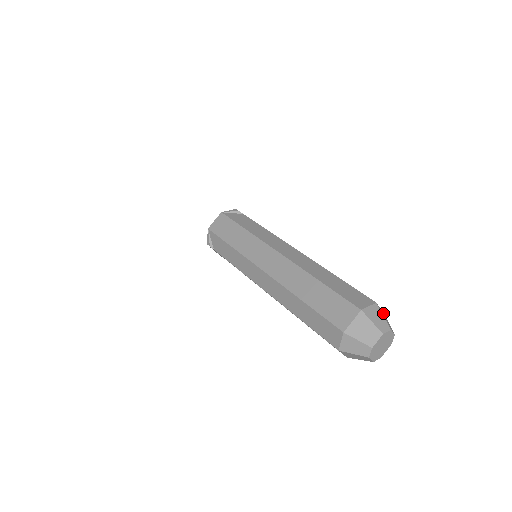
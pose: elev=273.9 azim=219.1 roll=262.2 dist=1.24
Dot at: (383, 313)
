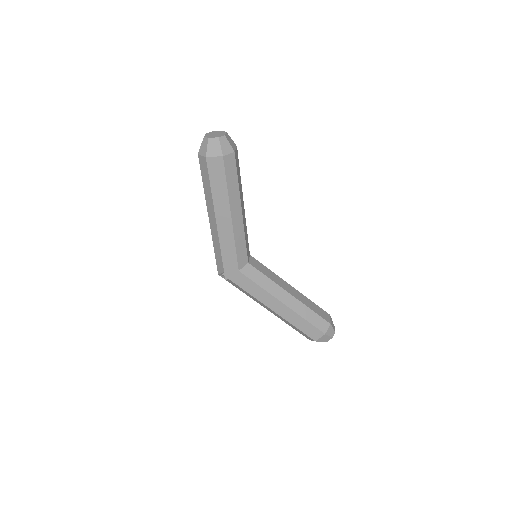
Dot at: occluded
